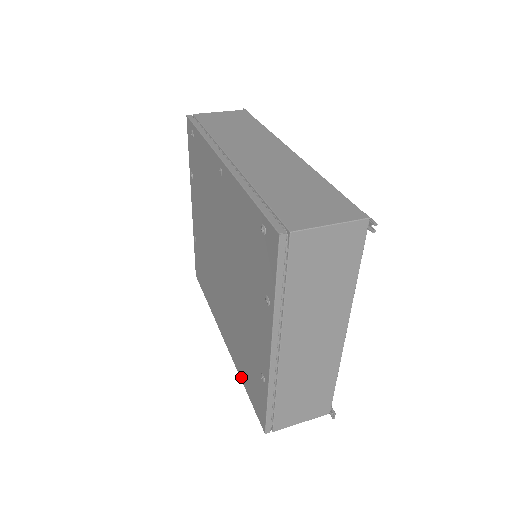
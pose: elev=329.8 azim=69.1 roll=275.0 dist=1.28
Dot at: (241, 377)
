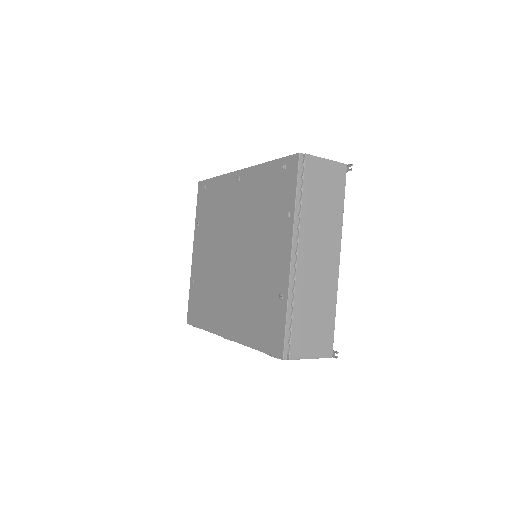
Dot at: (250, 343)
